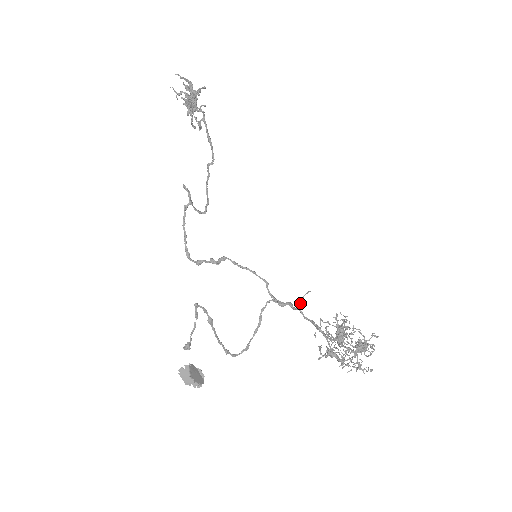
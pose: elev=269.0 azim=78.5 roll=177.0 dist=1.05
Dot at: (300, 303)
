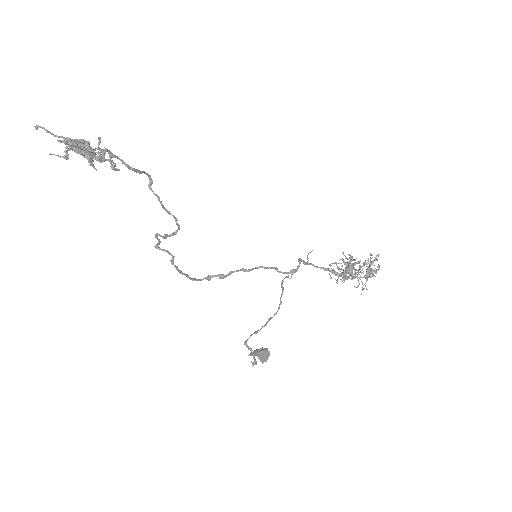
Dot at: occluded
